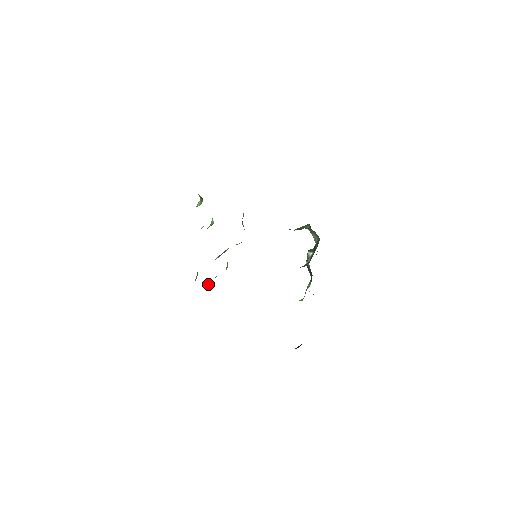
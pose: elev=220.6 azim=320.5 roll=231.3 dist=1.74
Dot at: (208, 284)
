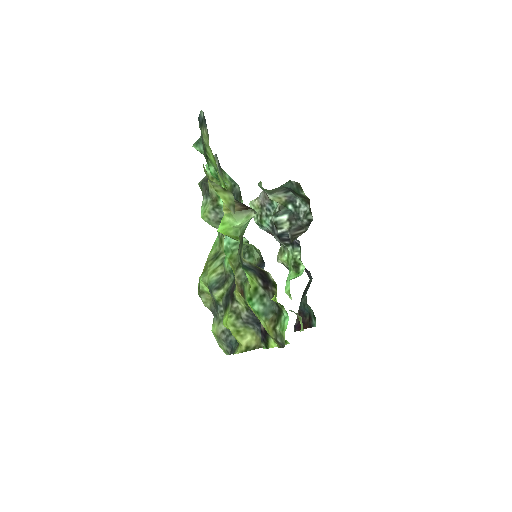
Dot at: (231, 334)
